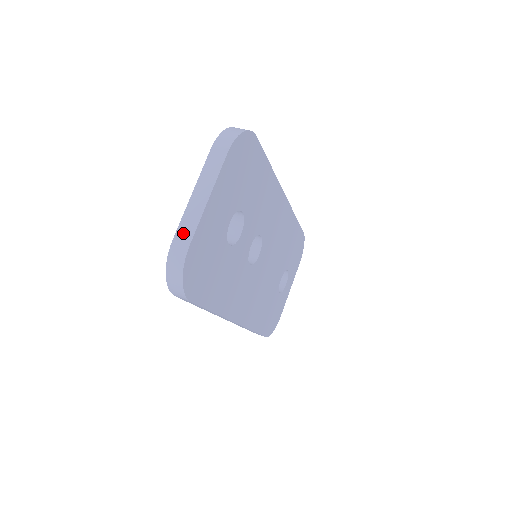
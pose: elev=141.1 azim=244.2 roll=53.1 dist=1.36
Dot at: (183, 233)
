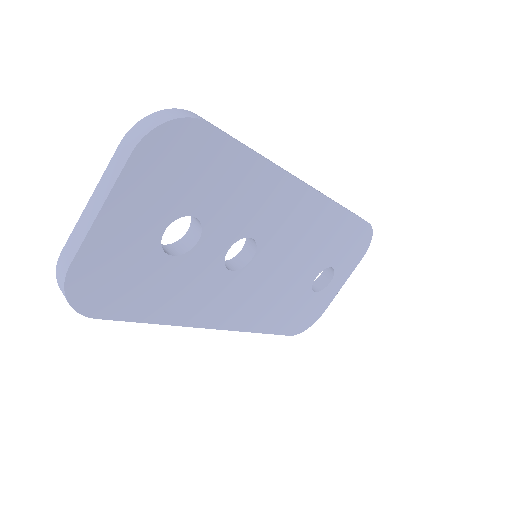
Dot at: (70, 247)
